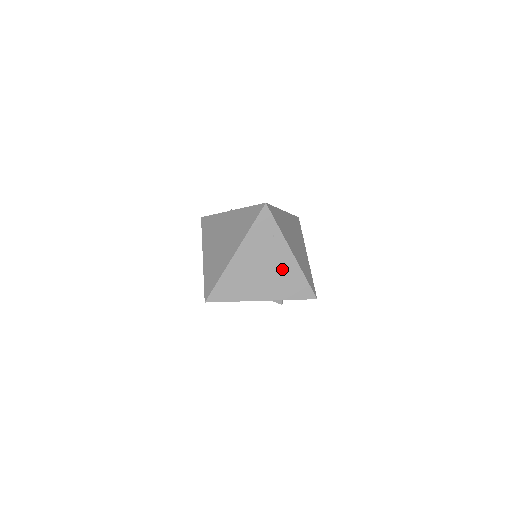
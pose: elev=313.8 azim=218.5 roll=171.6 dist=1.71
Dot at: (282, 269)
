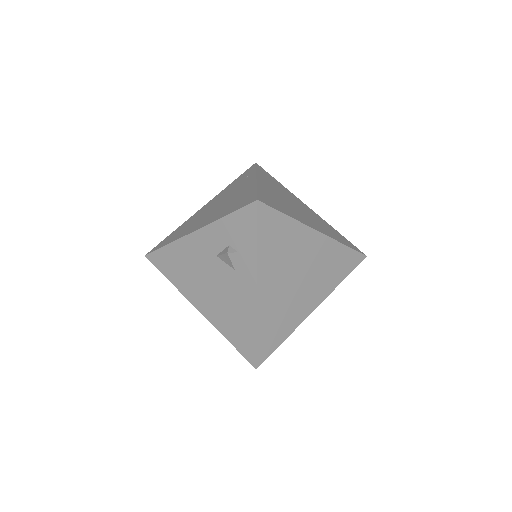
Dot at: (236, 195)
